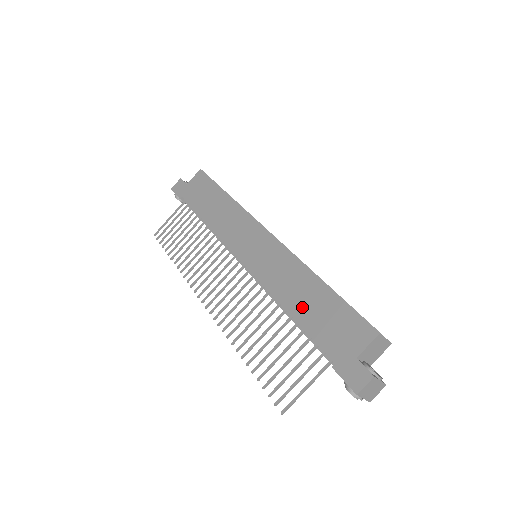
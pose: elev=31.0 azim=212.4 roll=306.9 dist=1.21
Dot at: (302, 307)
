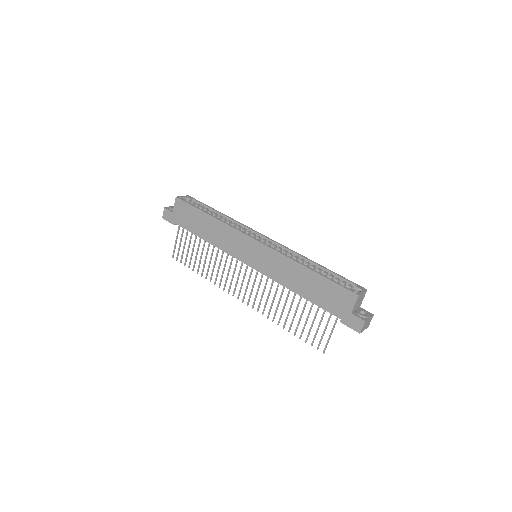
Dot at: (305, 290)
